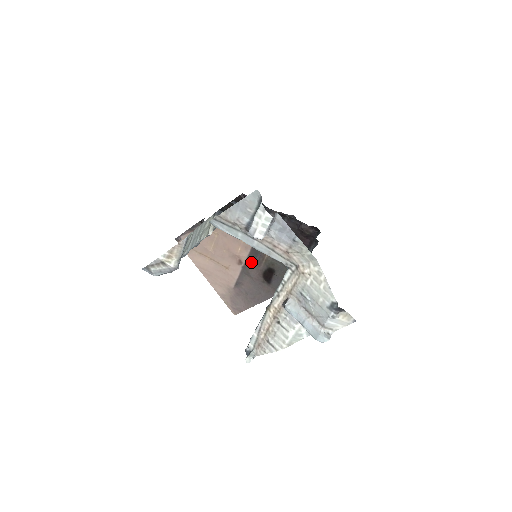
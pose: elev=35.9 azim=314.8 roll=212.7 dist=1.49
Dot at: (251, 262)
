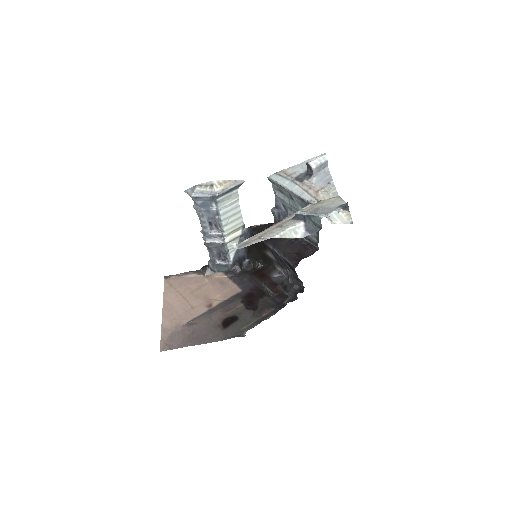
Dot at: (221, 306)
